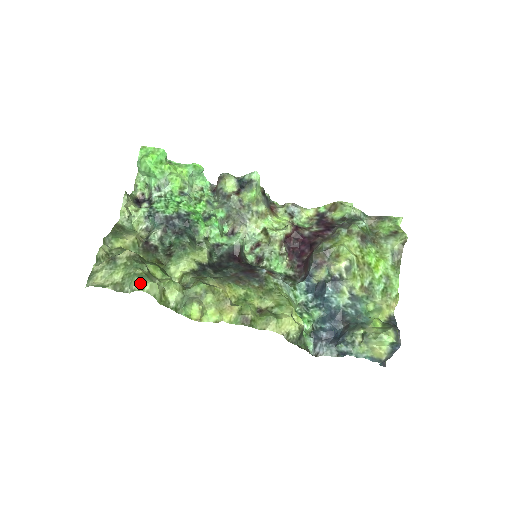
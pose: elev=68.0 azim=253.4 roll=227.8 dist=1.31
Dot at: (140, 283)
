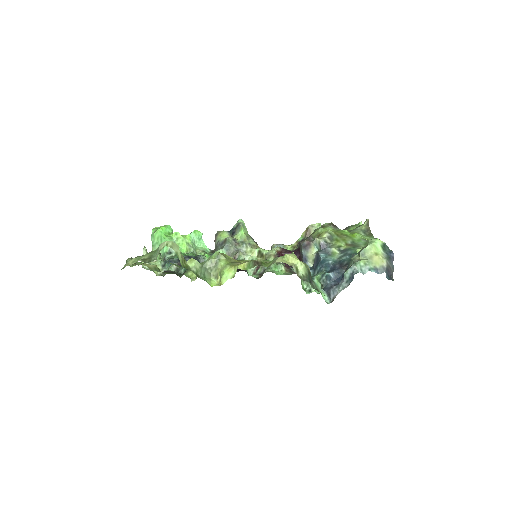
Dot at: (164, 242)
